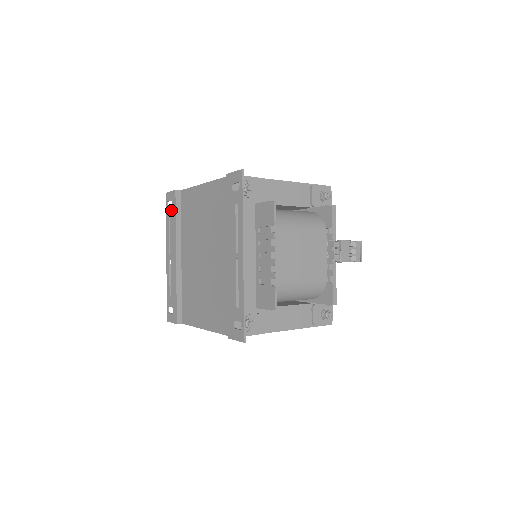
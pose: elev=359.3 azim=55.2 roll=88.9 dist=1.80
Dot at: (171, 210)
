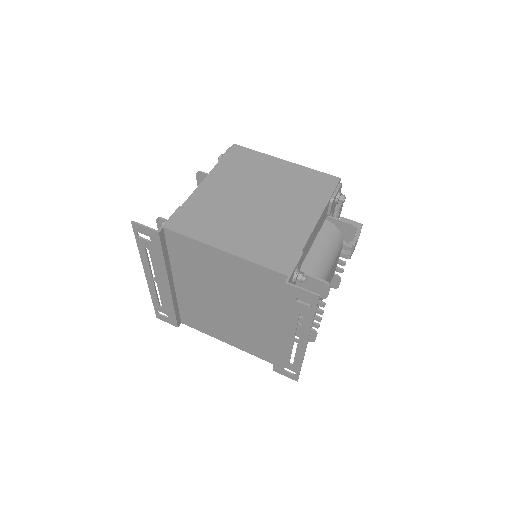
Dot at: (151, 245)
